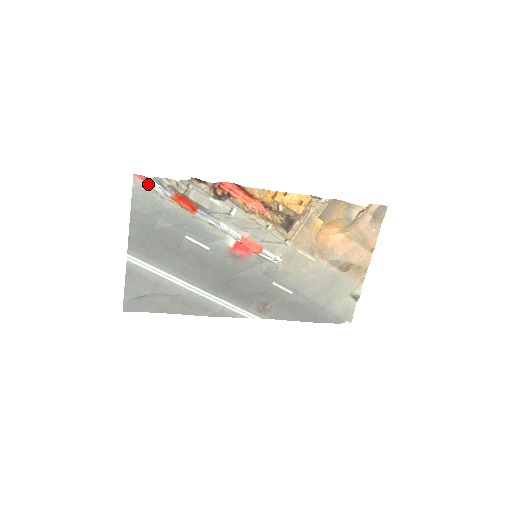
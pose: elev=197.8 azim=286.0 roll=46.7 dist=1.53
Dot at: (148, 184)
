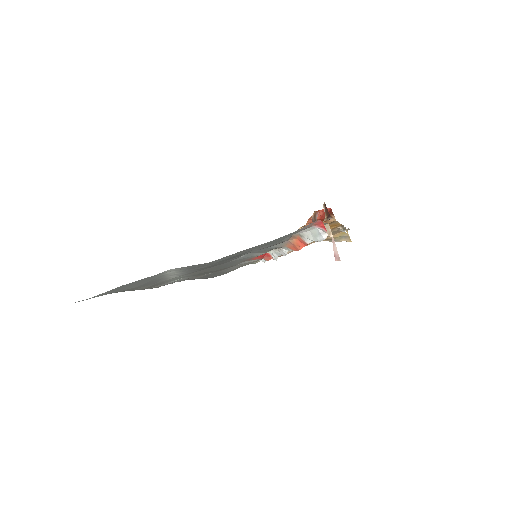
Dot at: (310, 226)
